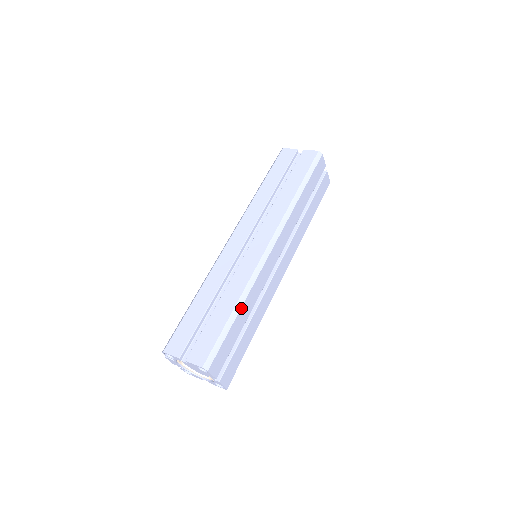
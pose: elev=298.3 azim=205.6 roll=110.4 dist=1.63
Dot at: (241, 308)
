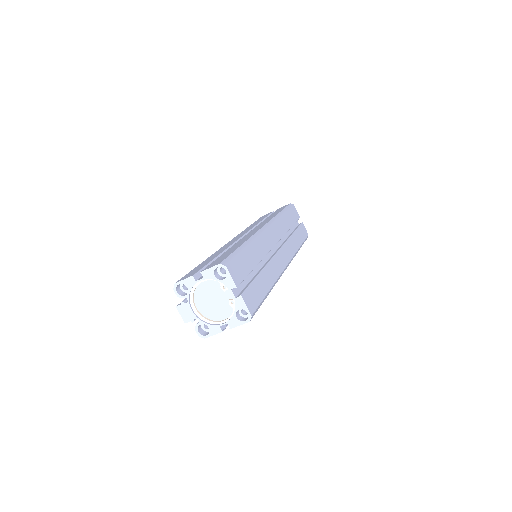
Dot at: (250, 245)
